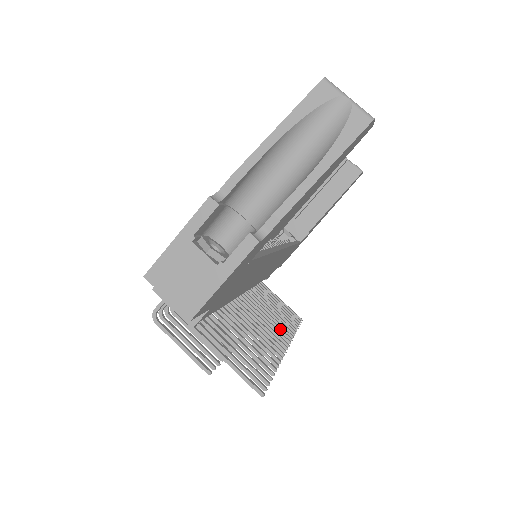
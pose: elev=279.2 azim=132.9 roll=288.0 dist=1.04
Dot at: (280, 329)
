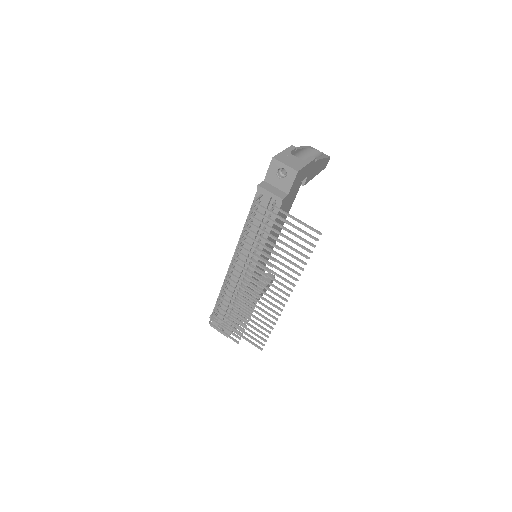
Dot at: (274, 304)
